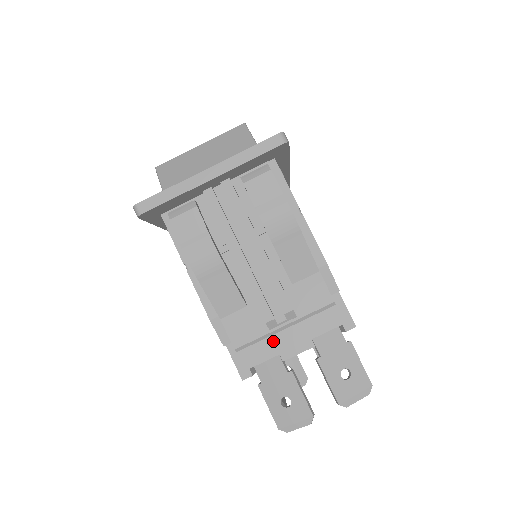
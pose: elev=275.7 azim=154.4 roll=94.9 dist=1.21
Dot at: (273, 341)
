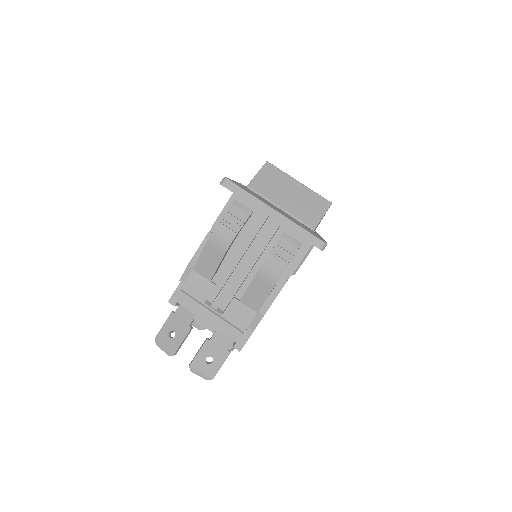
Dot at: (202, 307)
